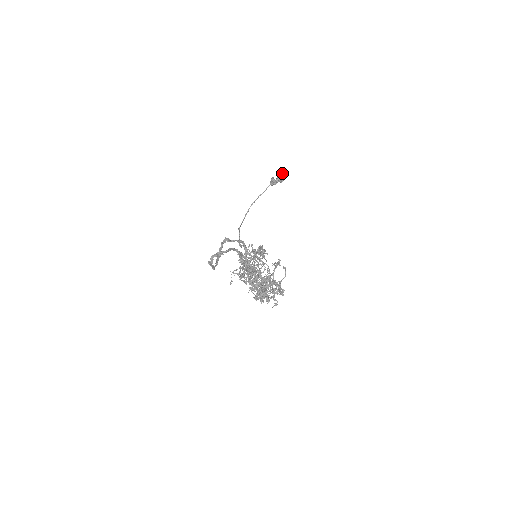
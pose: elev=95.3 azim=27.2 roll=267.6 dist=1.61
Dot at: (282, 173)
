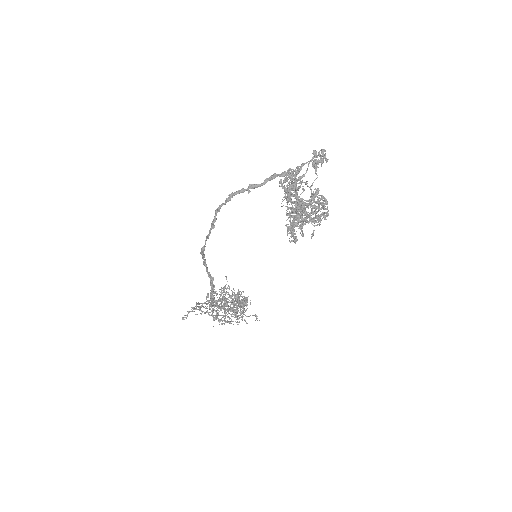
Dot at: occluded
